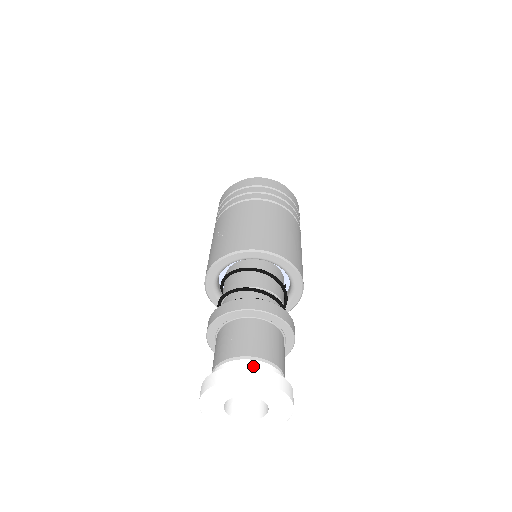
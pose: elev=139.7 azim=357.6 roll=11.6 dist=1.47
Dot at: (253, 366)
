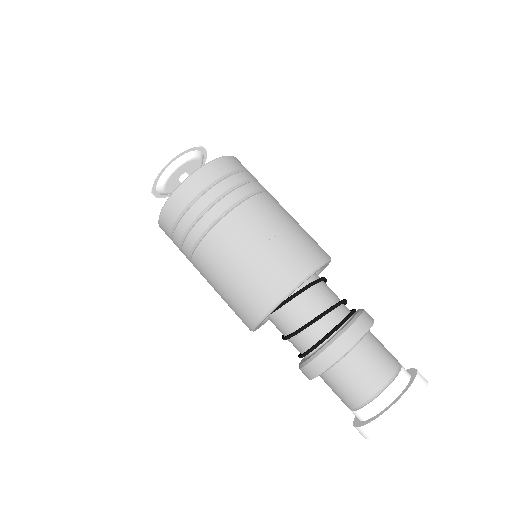
Dot at: occluded
